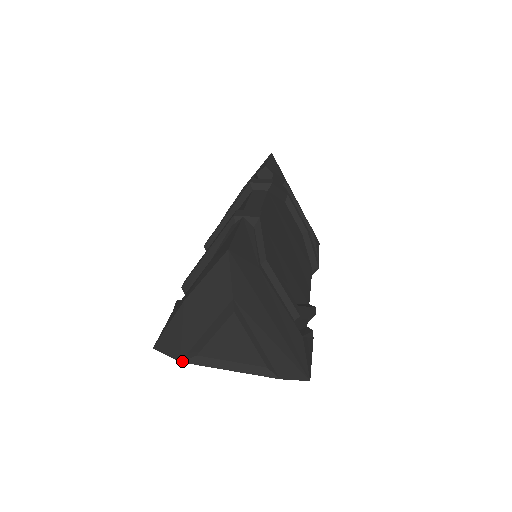
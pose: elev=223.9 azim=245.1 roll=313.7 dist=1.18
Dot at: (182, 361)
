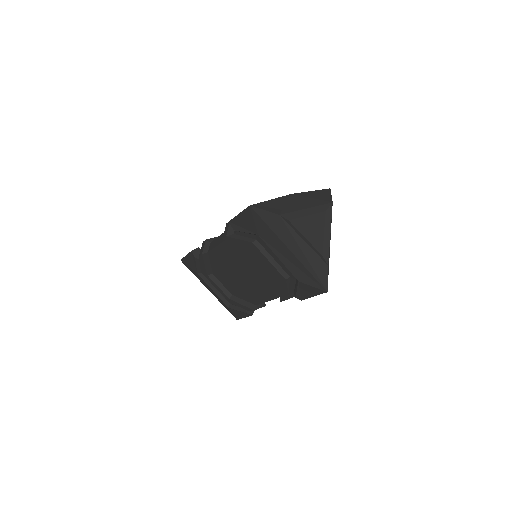
Dot at: (281, 215)
